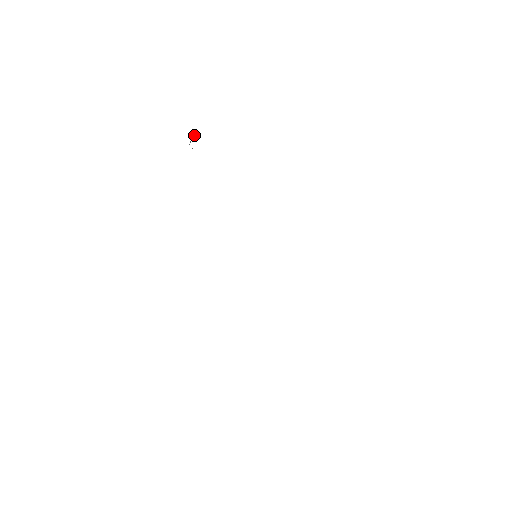
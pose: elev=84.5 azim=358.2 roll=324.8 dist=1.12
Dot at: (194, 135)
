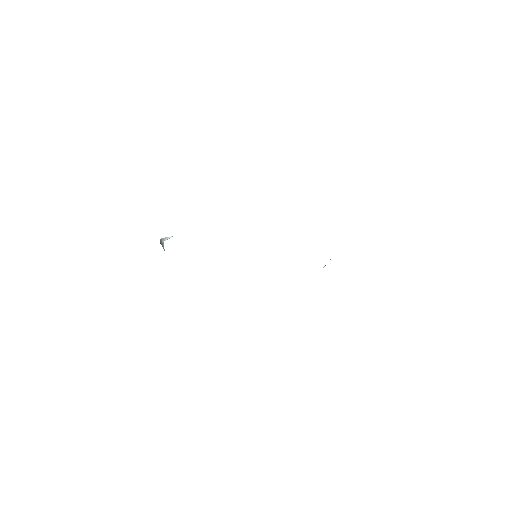
Dot at: (162, 242)
